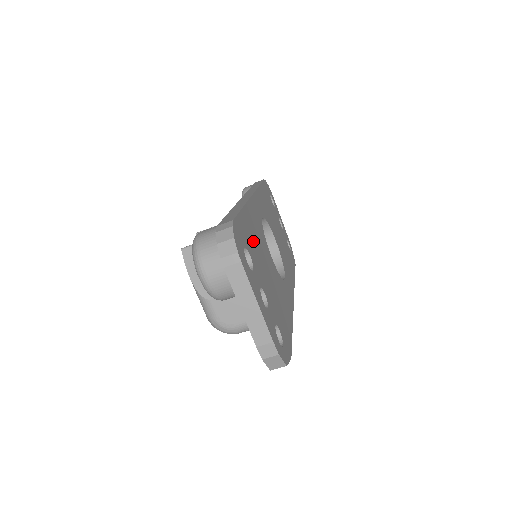
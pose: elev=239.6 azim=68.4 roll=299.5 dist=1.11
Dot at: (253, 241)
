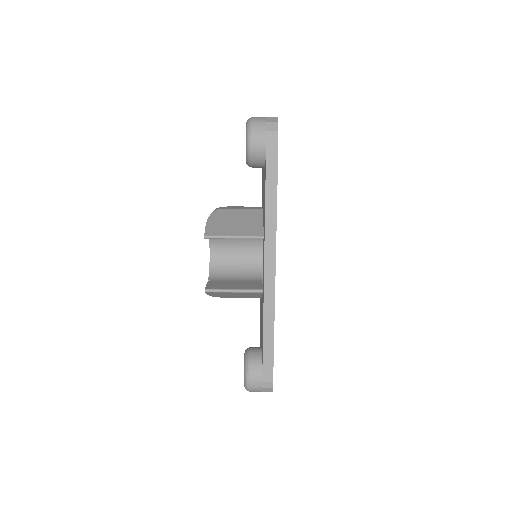
Dot at: occluded
